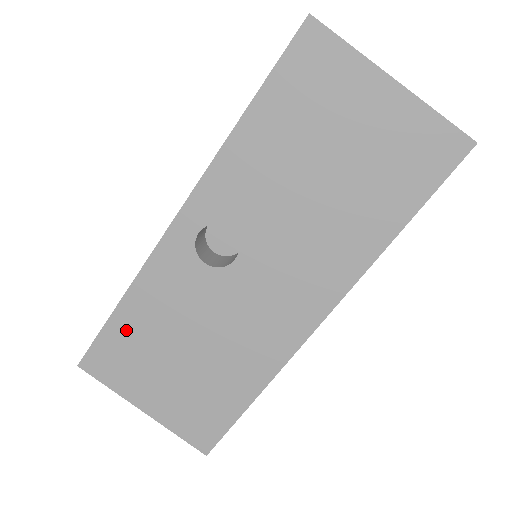
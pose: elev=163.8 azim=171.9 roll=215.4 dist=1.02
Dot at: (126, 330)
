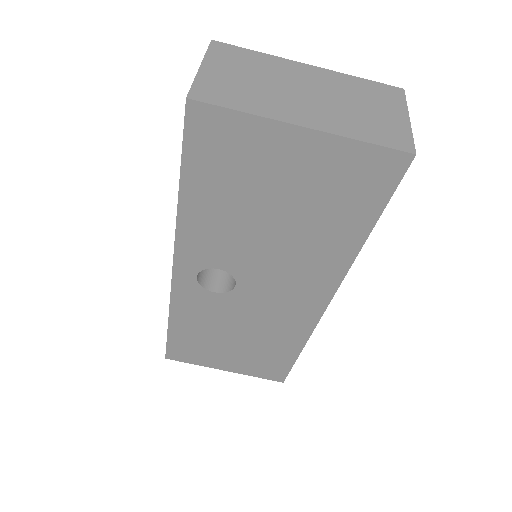
Dot at: (184, 337)
